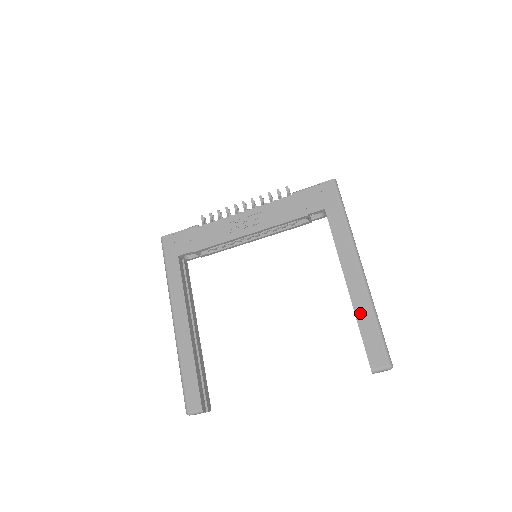
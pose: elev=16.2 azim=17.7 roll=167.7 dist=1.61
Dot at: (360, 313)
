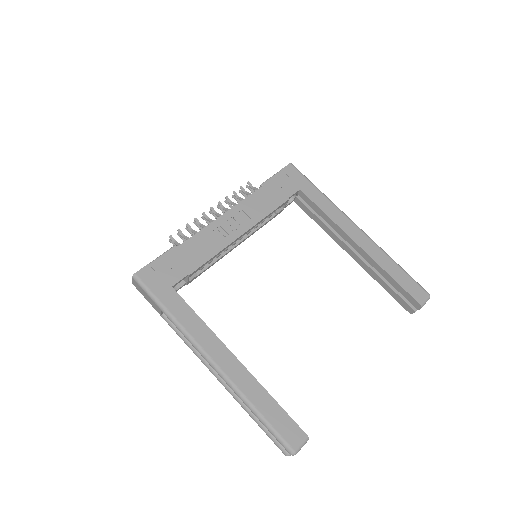
Dot at: (384, 264)
